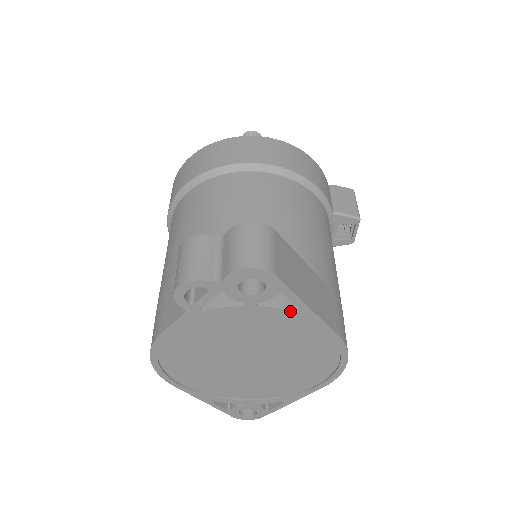
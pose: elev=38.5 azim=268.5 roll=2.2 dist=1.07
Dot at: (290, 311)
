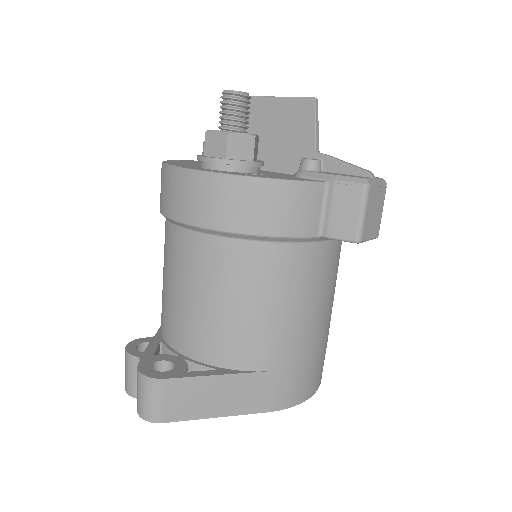
Dot at: occluded
